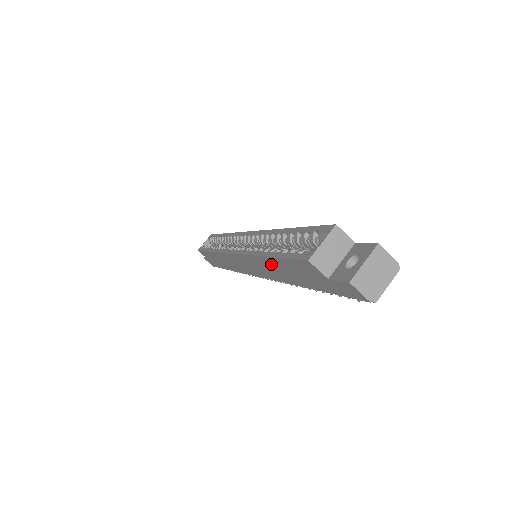
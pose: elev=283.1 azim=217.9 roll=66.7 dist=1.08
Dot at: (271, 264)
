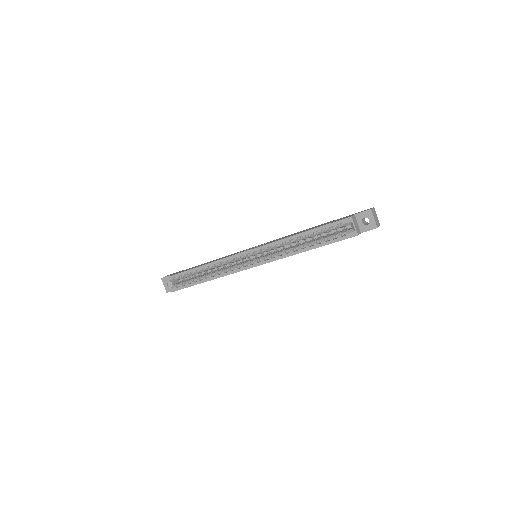
Dot at: occluded
